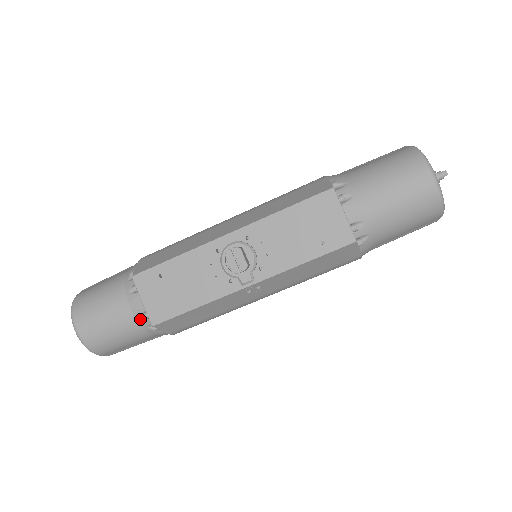
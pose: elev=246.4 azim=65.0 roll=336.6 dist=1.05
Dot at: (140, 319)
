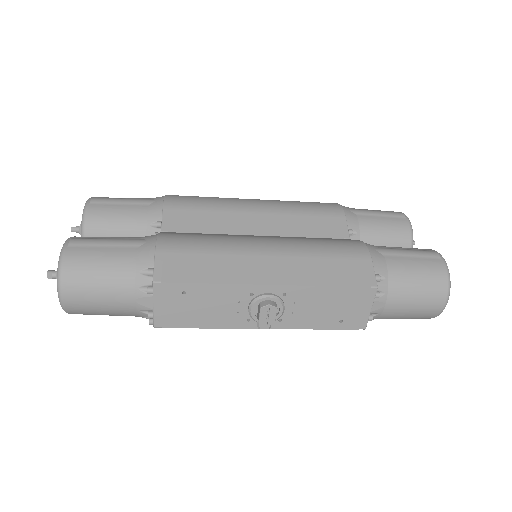
Dot at: (140, 312)
